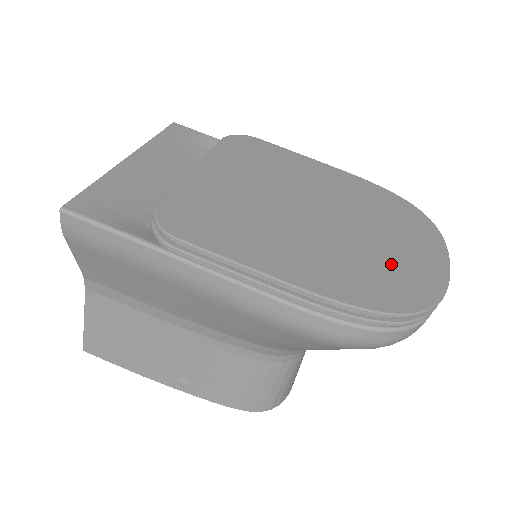
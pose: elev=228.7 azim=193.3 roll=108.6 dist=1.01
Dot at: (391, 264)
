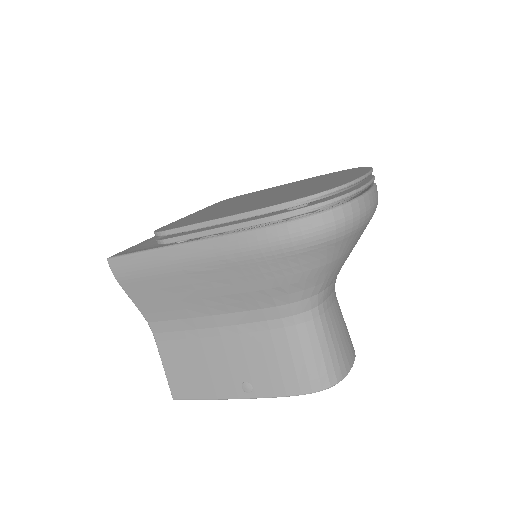
Dot at: (317, 187)
